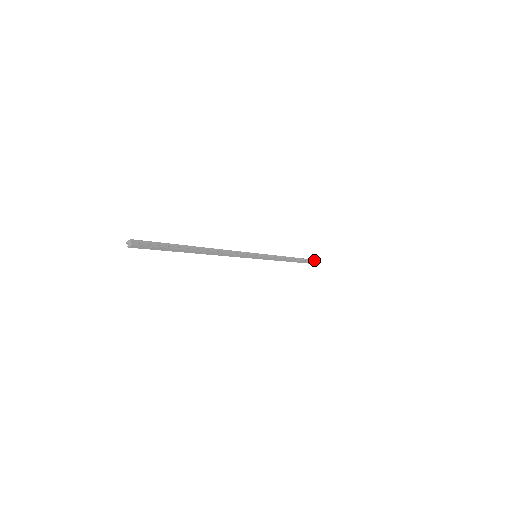
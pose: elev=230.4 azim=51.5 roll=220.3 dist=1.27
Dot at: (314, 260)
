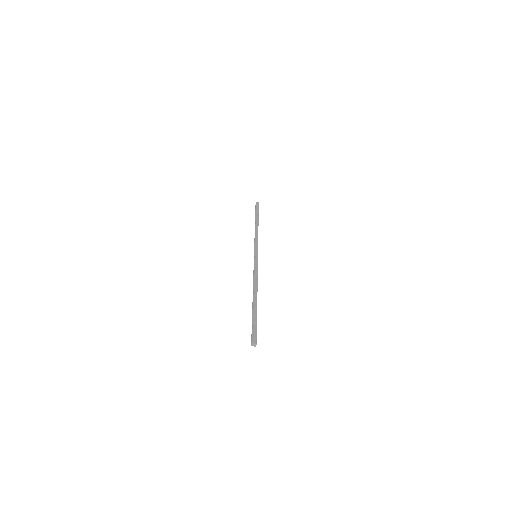
Dot at: (258, 206)
